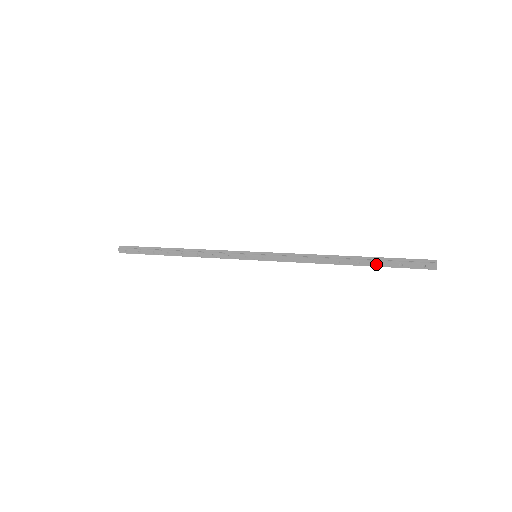
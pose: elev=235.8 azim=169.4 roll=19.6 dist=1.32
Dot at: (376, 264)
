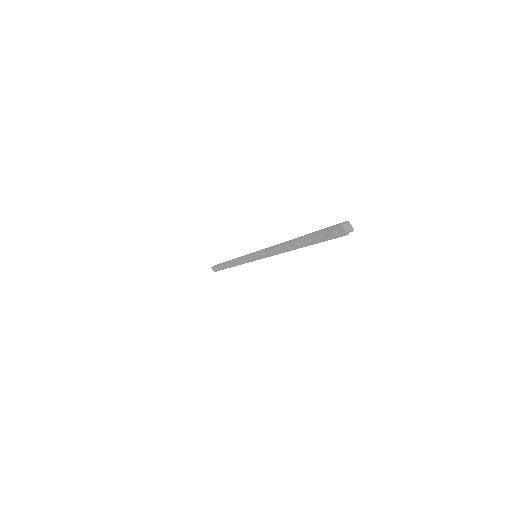
Dot at: (308, 242)
